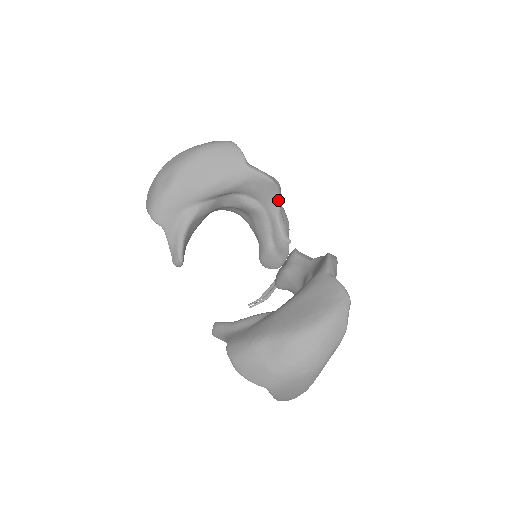
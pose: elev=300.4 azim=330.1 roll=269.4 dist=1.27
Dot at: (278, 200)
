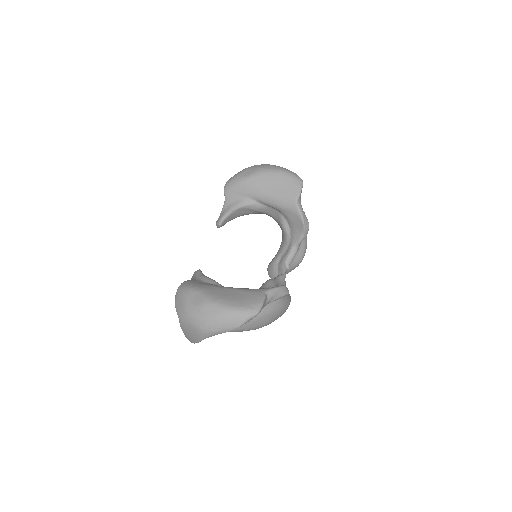
Dot at: (301, 237)
